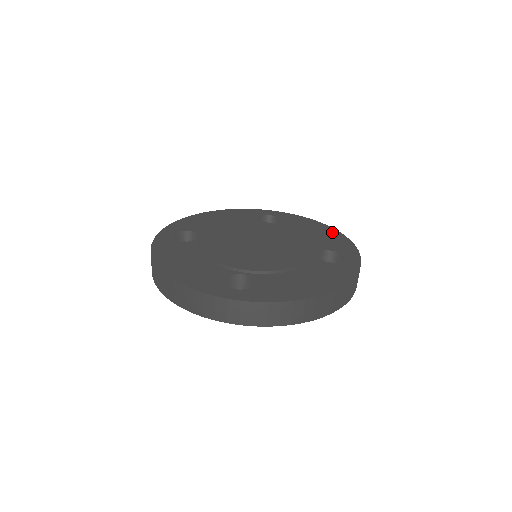
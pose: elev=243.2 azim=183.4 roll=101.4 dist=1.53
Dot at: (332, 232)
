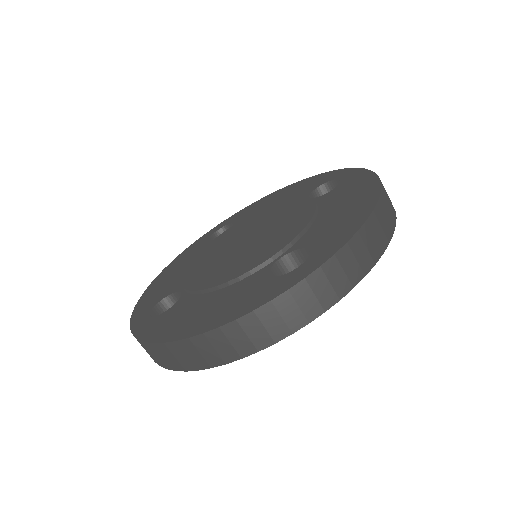
Dot at: (364, 204)
